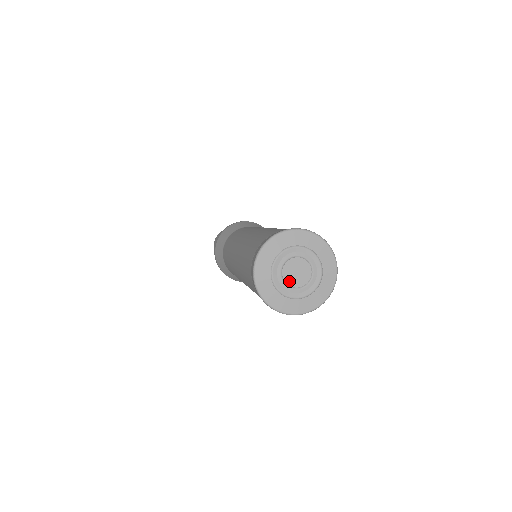
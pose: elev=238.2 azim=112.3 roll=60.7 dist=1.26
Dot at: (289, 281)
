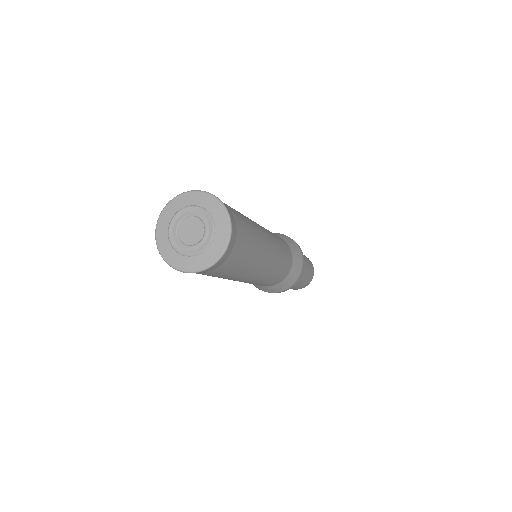
Dot at: (190, 242)
